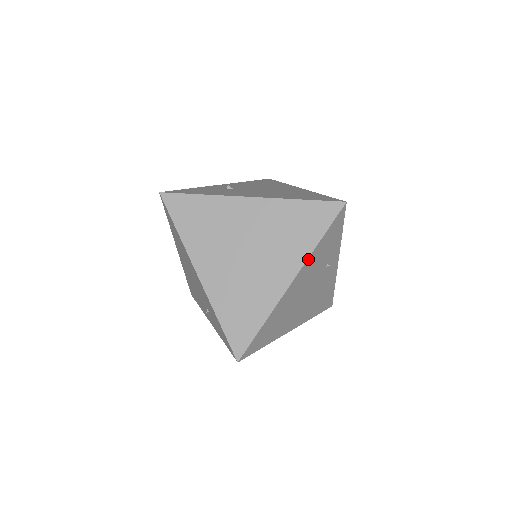
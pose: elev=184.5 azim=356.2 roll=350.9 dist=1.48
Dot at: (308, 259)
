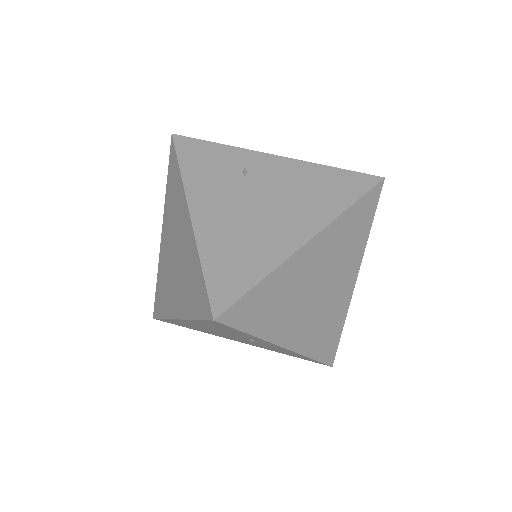
Dot at: (187, 320)
